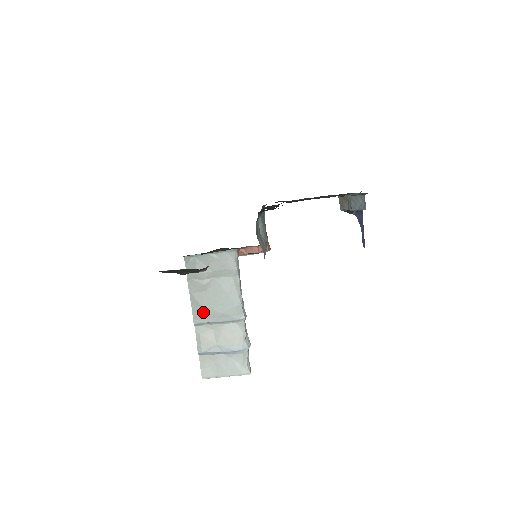
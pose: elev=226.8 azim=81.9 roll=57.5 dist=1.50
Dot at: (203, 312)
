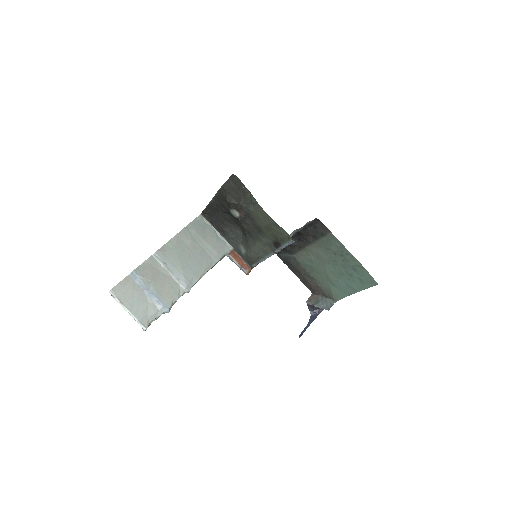
Dot at: (171, 254)
